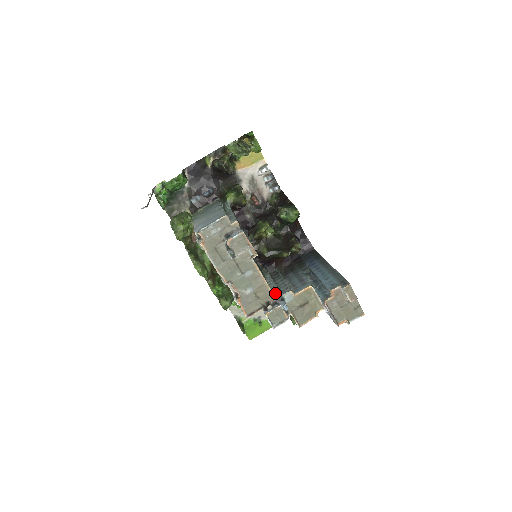
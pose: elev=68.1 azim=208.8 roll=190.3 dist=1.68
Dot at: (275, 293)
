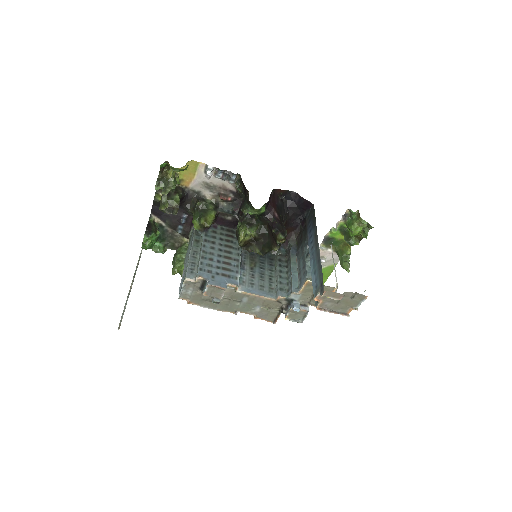
Dot at: (281, 300)
